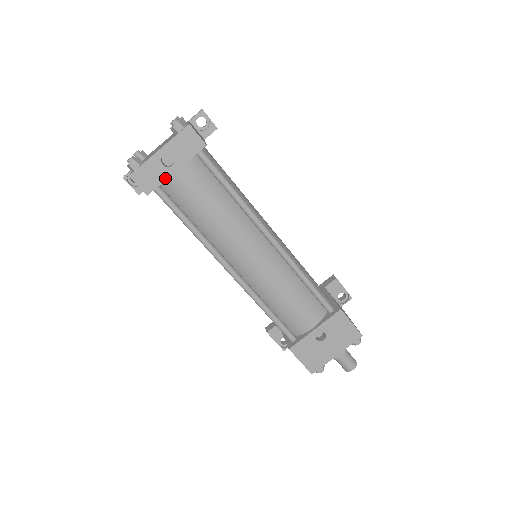
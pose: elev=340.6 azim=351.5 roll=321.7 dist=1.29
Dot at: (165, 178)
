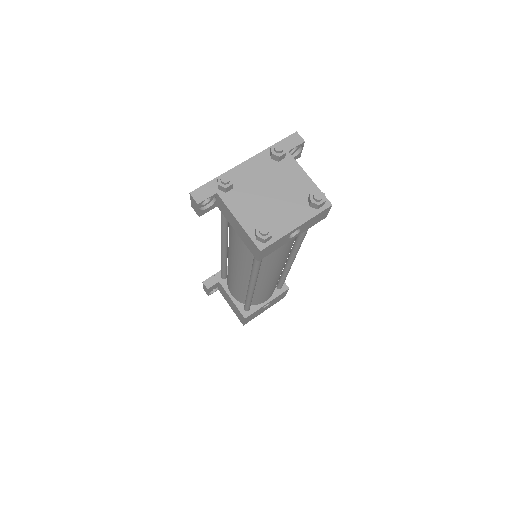
Dot at: occluded
